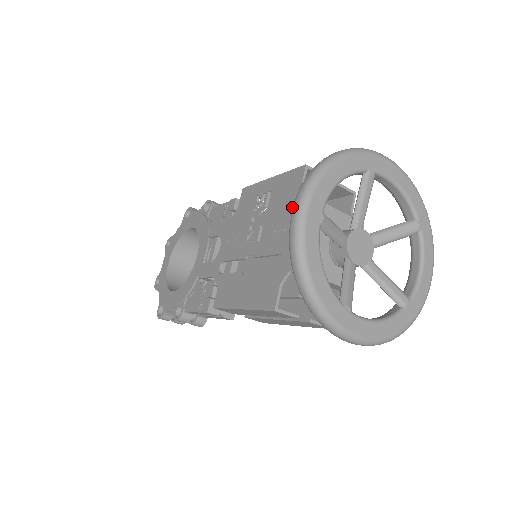
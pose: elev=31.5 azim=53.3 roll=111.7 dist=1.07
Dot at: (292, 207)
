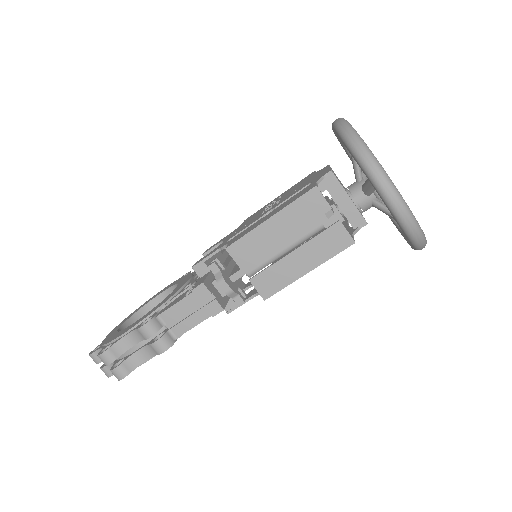
Dot at: (310, 177)
